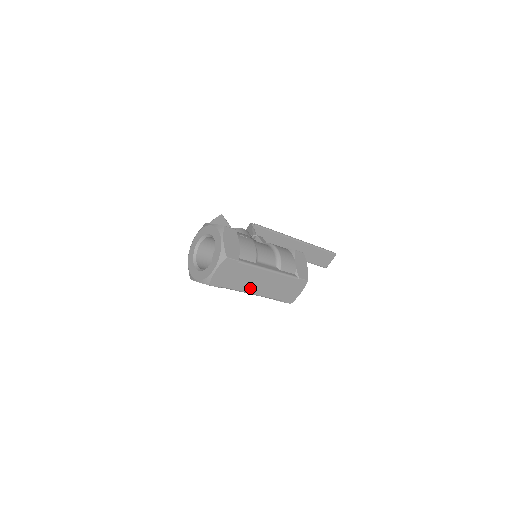
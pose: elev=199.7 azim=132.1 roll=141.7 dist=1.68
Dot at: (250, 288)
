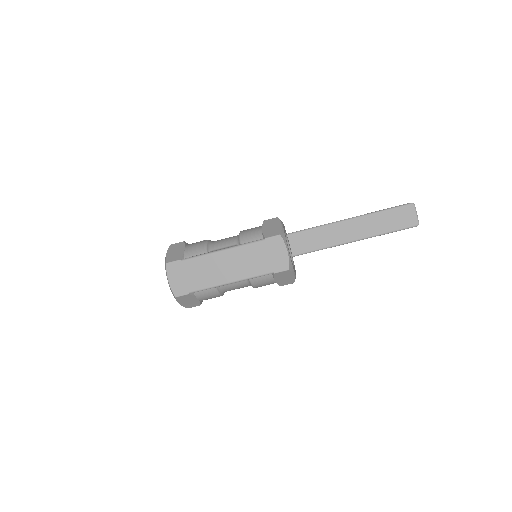
Dot at: (220, 278)
